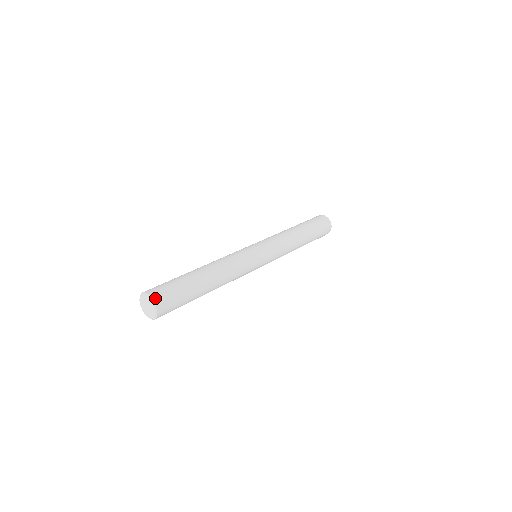
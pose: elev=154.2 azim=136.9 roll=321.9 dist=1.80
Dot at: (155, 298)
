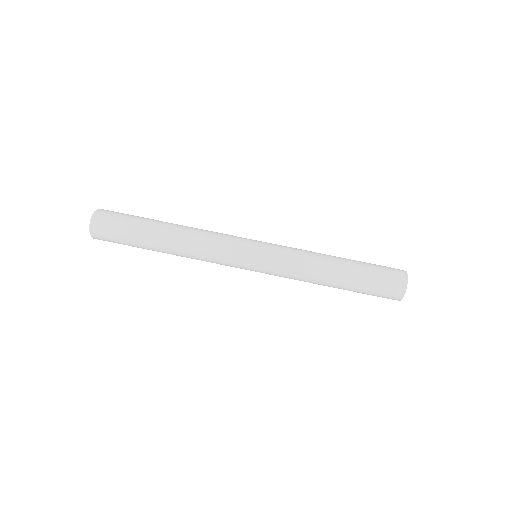
Dot at: (95, 217)
